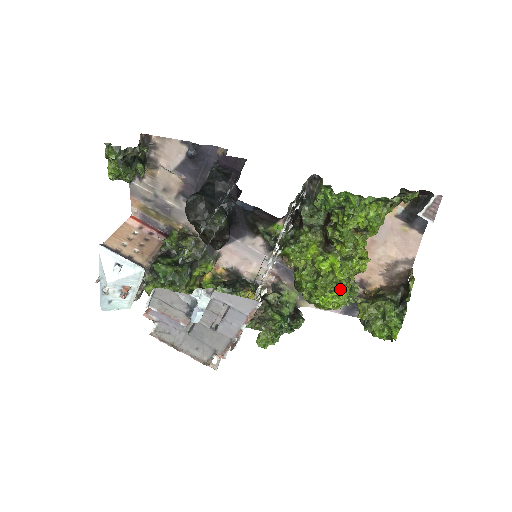
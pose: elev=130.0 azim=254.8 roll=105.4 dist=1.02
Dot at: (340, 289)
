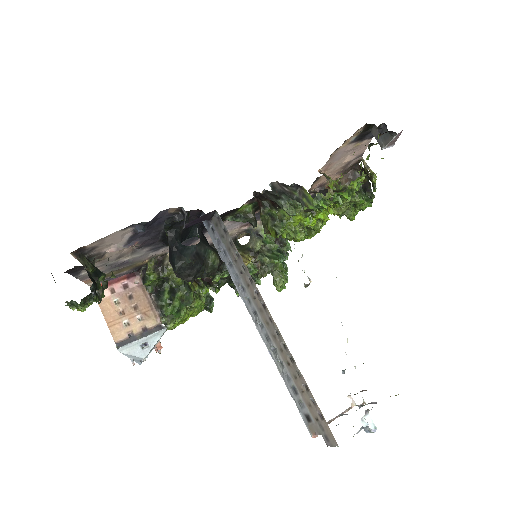
Dot at: occluded
